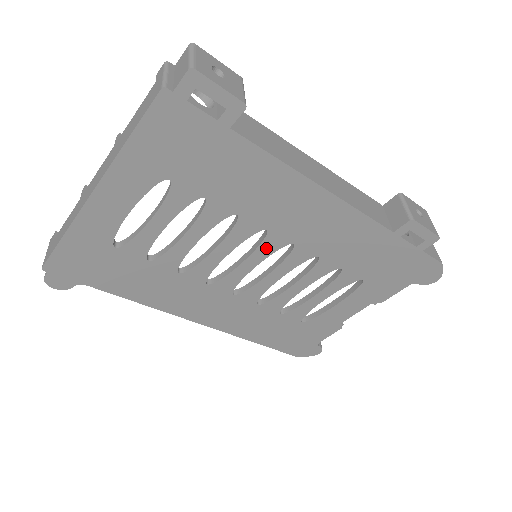
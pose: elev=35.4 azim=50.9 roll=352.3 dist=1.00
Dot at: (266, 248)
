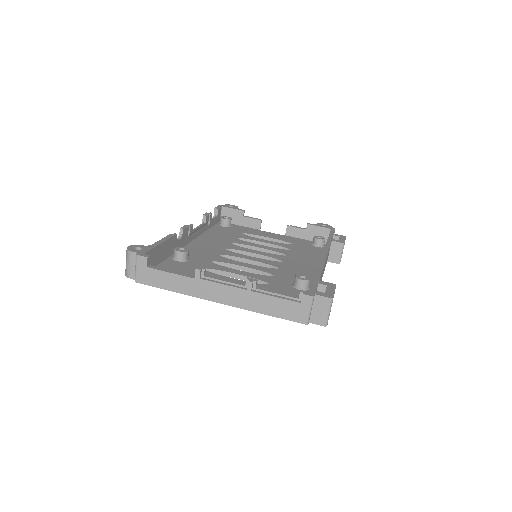
Dot at: occluded
